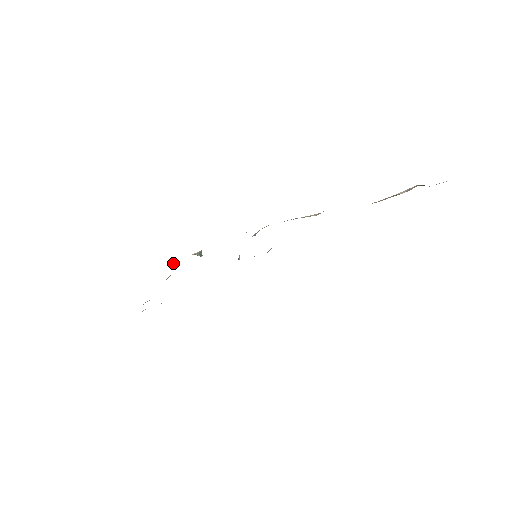
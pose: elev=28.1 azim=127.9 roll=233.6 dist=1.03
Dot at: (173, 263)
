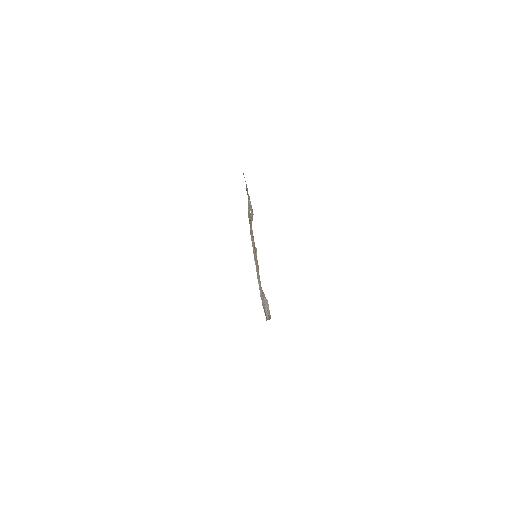
Dot at: occluded
